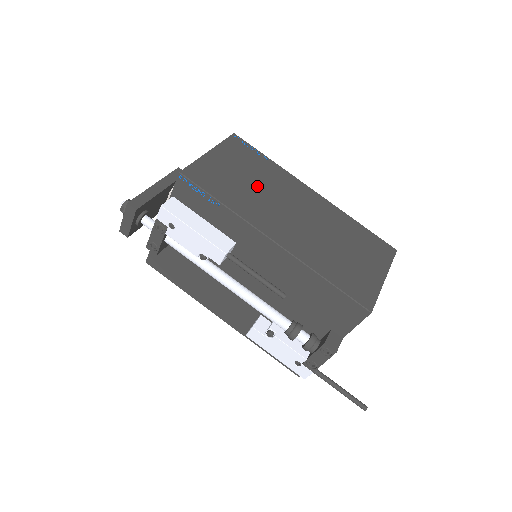
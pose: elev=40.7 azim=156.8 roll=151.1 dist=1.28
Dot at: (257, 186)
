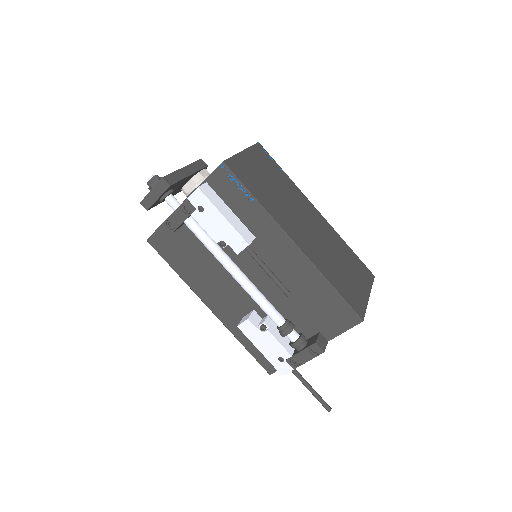
Dot at: (279, 193)
